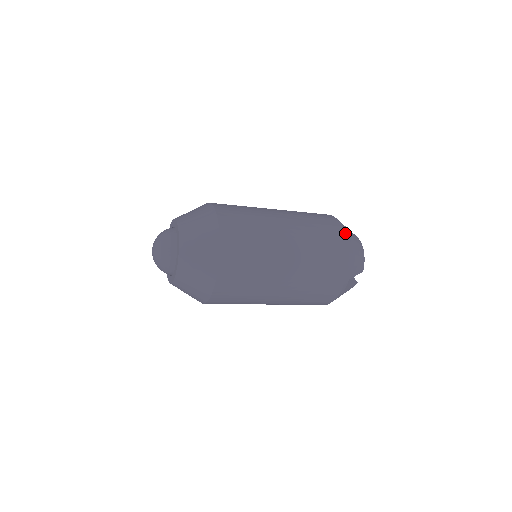
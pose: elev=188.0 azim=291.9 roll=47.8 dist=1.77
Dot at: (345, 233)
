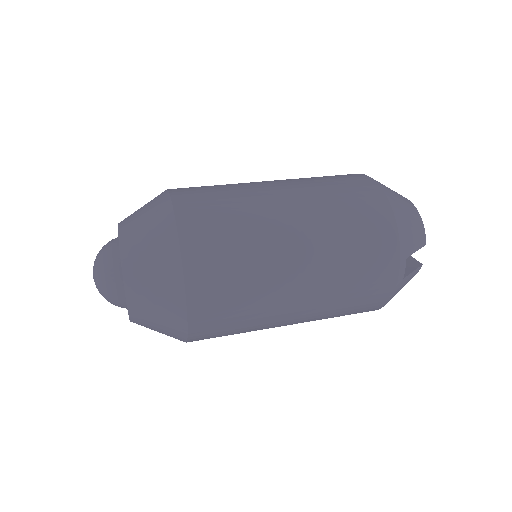
Dot at: (382, 189)
